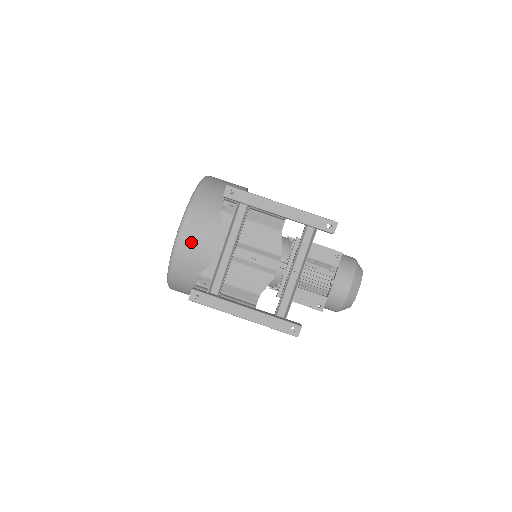
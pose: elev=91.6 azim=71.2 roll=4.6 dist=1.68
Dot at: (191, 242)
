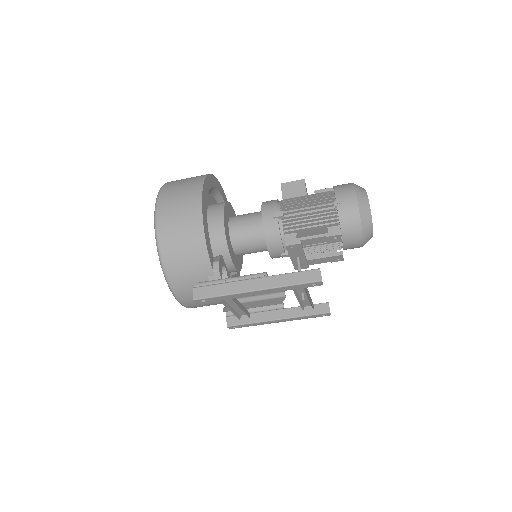
Dot at: (198, 305)
